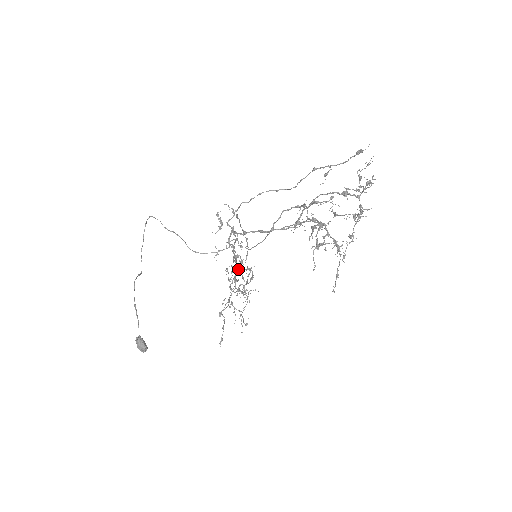
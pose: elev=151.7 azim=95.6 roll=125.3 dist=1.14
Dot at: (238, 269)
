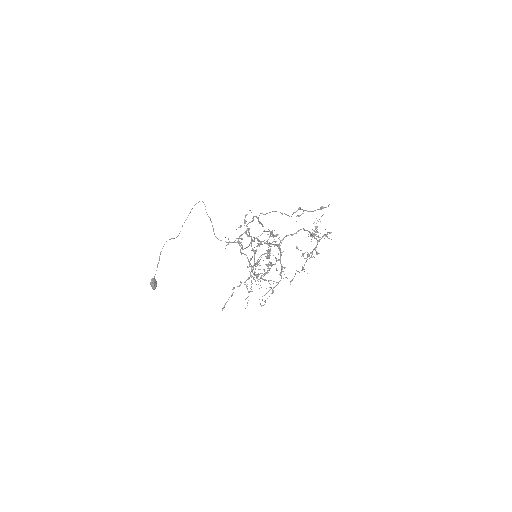
Dot at: (248, 261)
